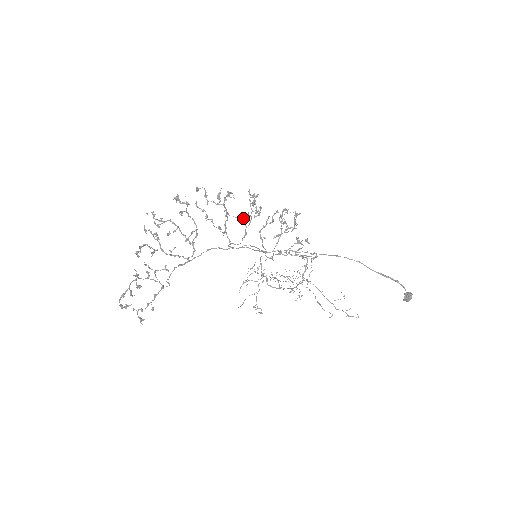
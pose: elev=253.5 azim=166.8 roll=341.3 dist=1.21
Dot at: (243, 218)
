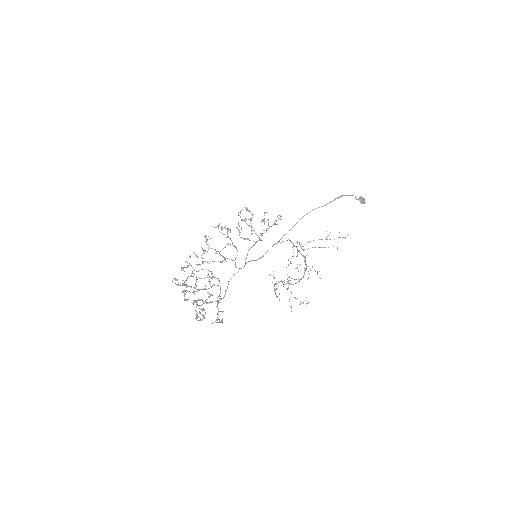
Dot at: (226, 244)
